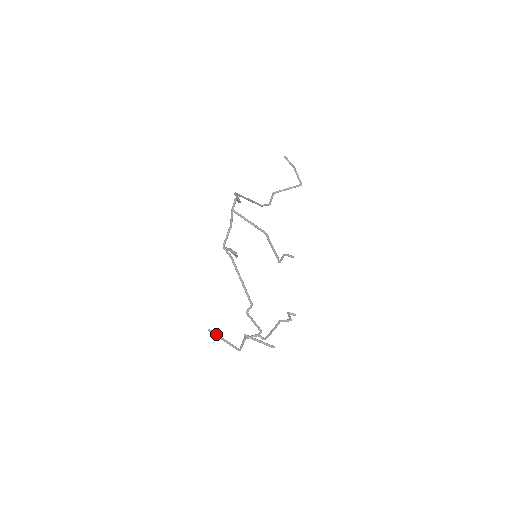
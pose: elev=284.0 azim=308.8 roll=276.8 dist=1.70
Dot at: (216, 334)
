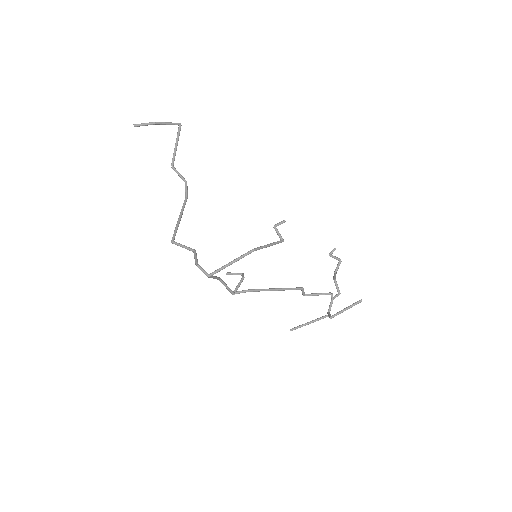
Dot at: (300, 327)
